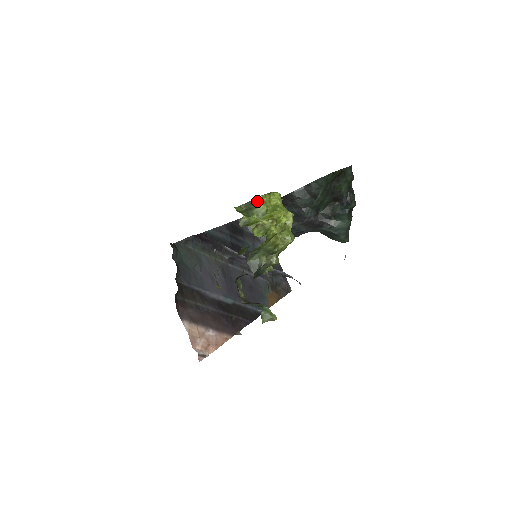
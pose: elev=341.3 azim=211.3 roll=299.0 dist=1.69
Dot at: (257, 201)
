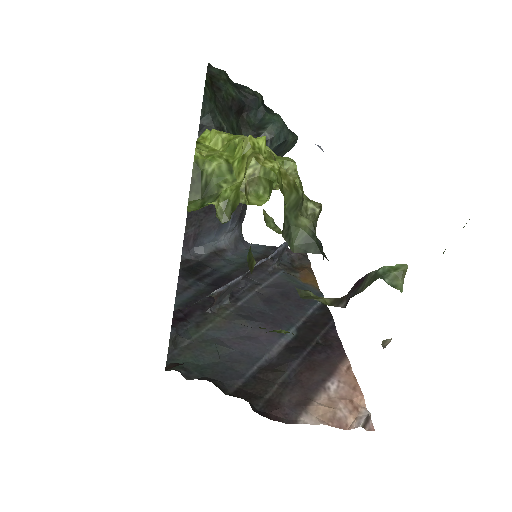
Dot at: (200, 167)
